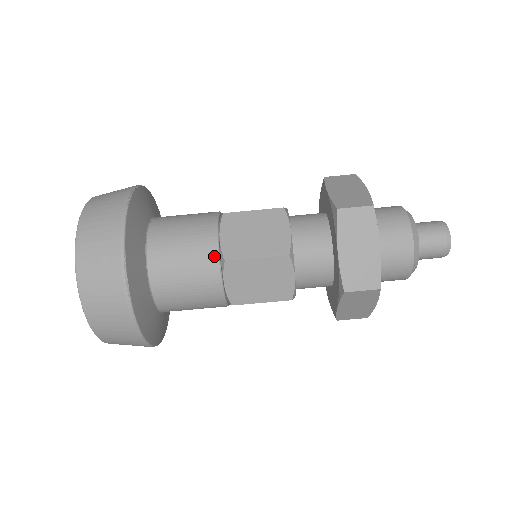
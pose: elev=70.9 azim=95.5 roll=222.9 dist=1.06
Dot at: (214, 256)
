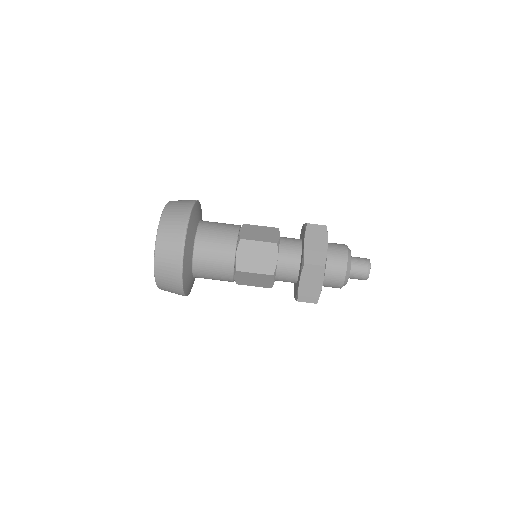
Dot at: (235, 236)
